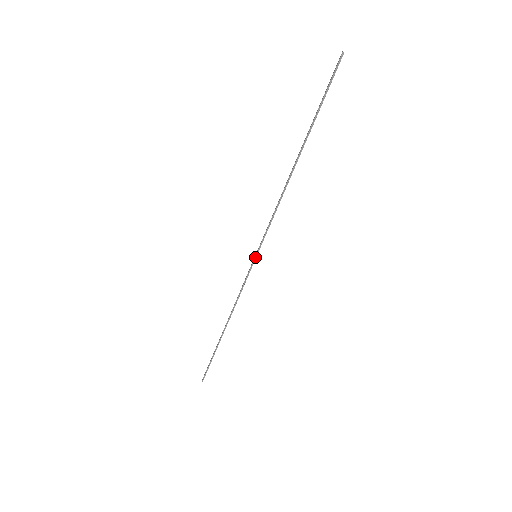
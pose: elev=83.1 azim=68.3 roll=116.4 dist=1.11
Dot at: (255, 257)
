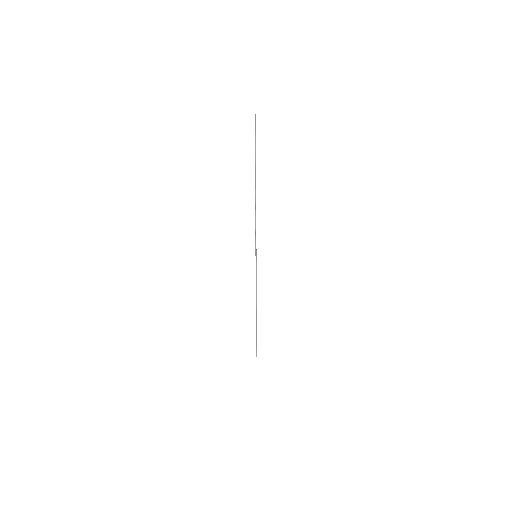
Dot at: (256, 257)
